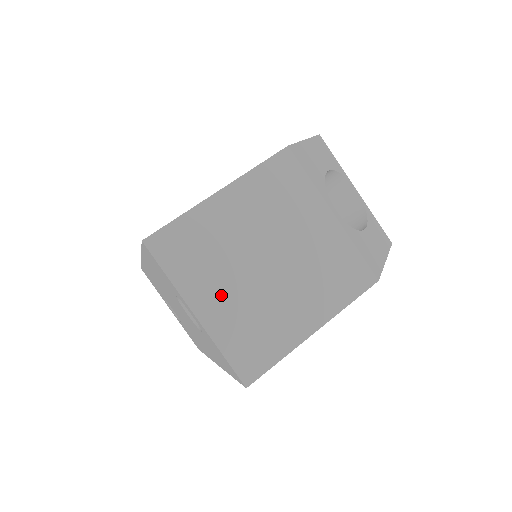
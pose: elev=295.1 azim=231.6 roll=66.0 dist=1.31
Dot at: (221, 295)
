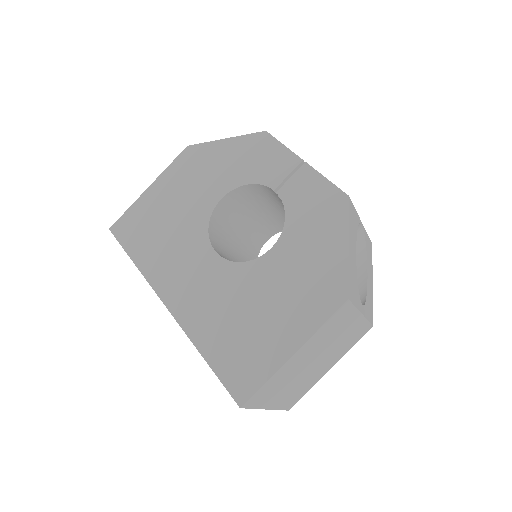
Dot at: (284, 393)
